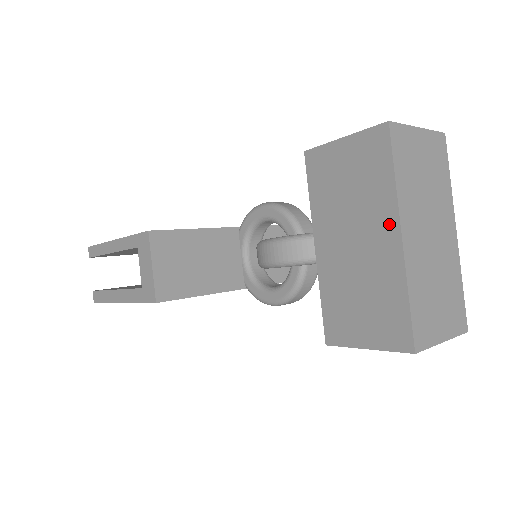
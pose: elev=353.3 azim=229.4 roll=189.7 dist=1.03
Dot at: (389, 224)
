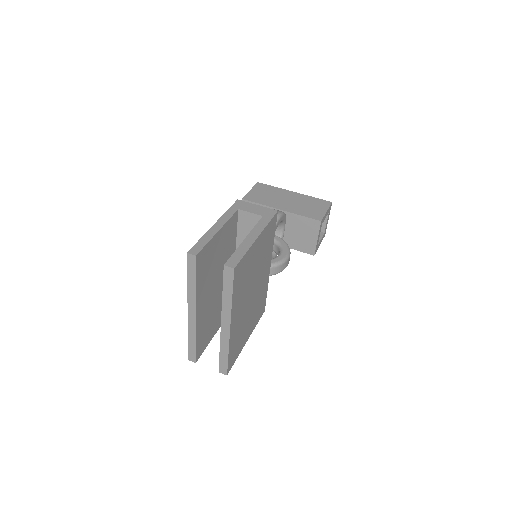
Dot at: (288, 192)
